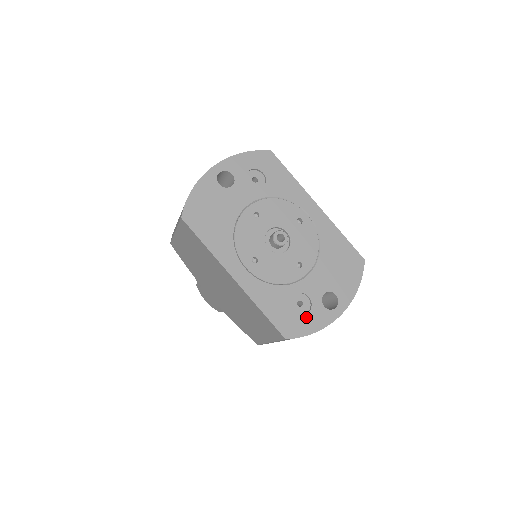
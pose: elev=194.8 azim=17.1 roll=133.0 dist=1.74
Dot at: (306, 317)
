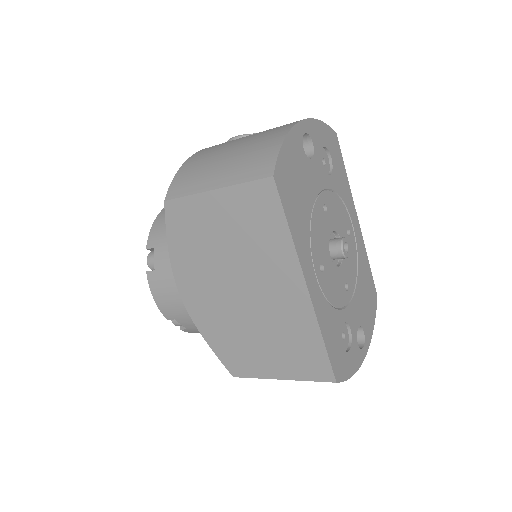
Dot at: (348, 355)
